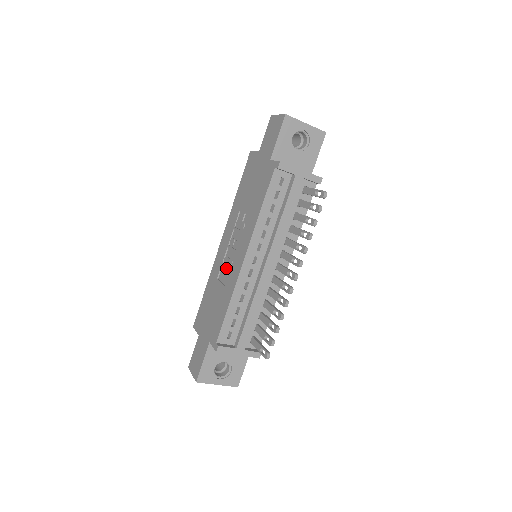
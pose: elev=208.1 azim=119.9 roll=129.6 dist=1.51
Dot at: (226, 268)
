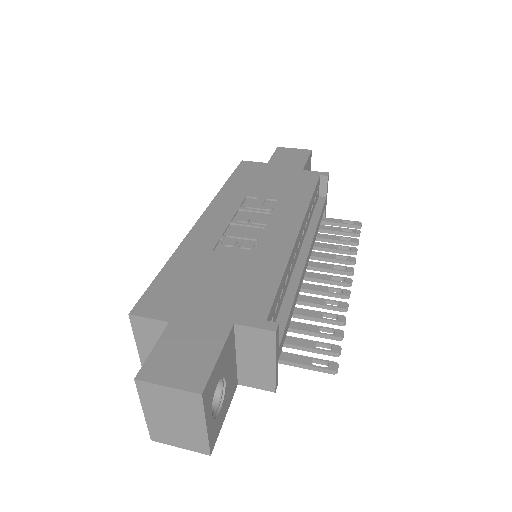
Dot at: (243, 240)
